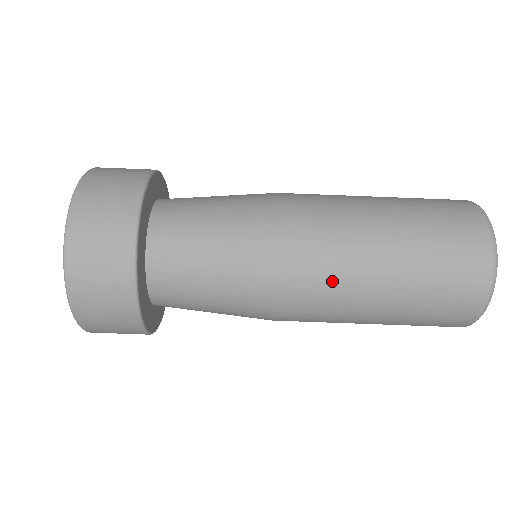
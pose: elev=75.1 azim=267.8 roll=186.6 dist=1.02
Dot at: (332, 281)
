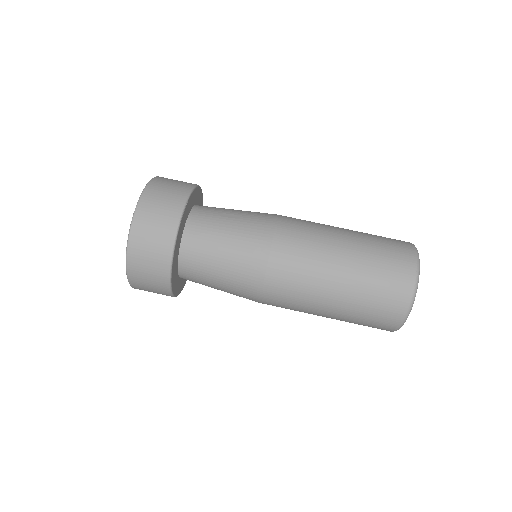
Dot at: (298, 296)
